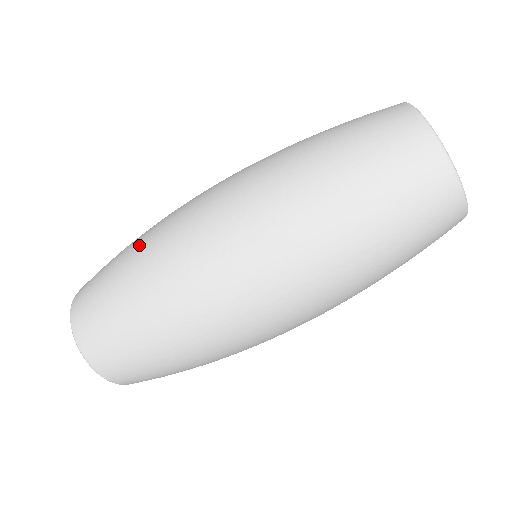
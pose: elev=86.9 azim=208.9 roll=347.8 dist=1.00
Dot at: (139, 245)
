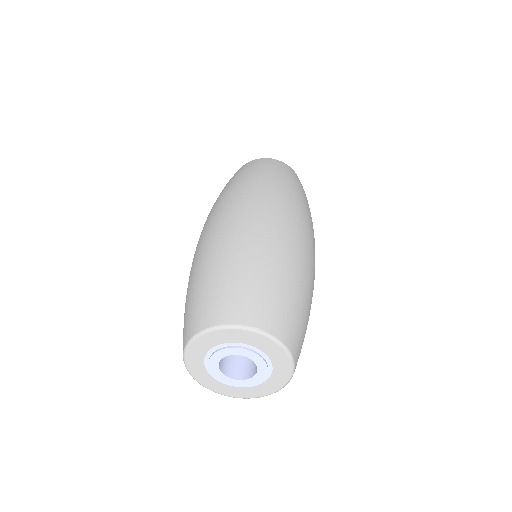
Dot at: (197, 265)
